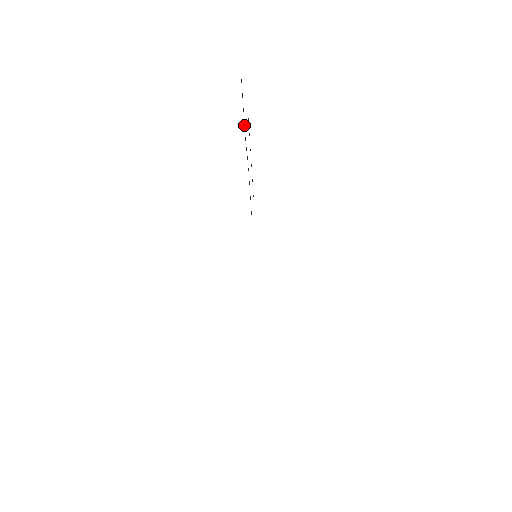
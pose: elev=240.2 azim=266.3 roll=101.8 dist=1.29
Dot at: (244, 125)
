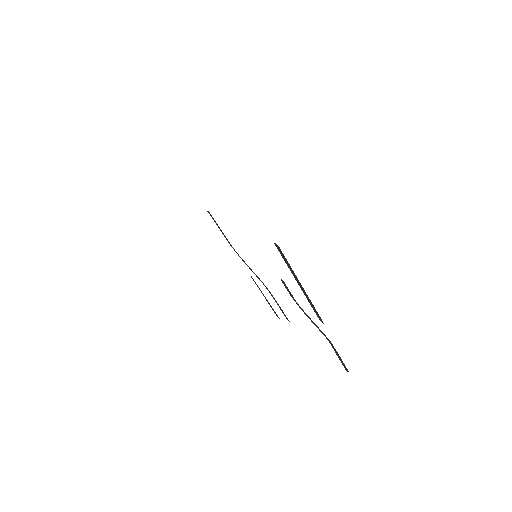
Dot at: occluded
